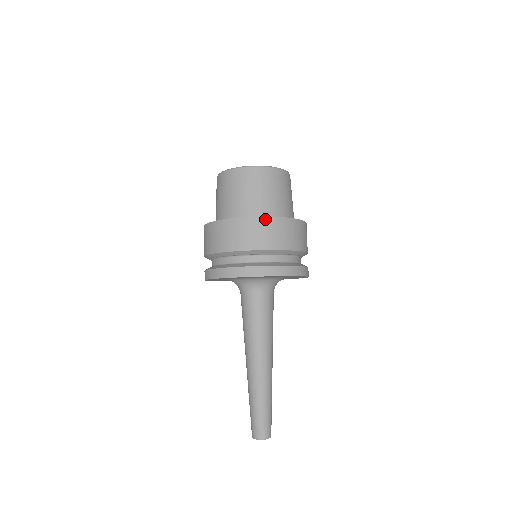
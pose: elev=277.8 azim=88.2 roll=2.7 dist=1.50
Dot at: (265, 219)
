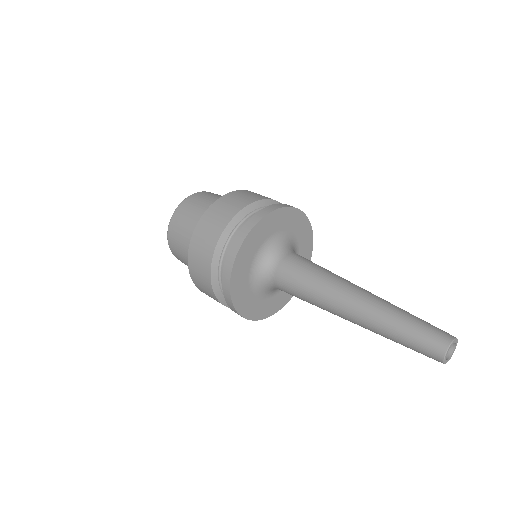
Dot at: (215, 204)
